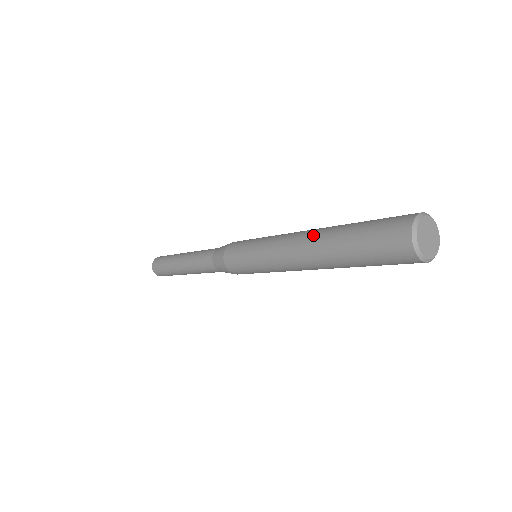
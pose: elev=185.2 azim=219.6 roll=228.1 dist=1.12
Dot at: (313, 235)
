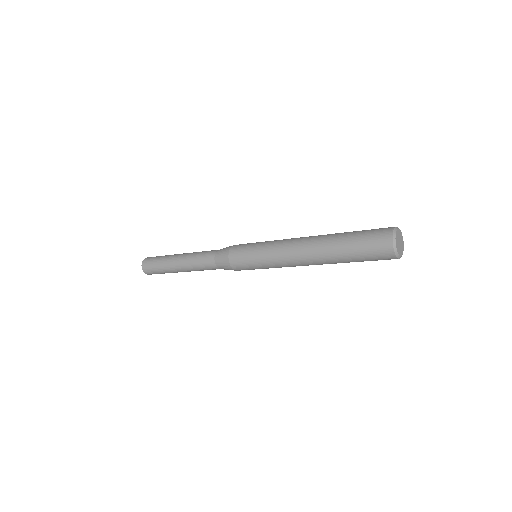
Dot at: (313, 248)
